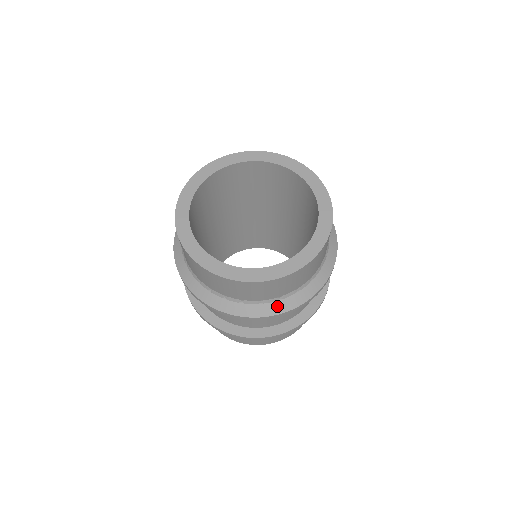
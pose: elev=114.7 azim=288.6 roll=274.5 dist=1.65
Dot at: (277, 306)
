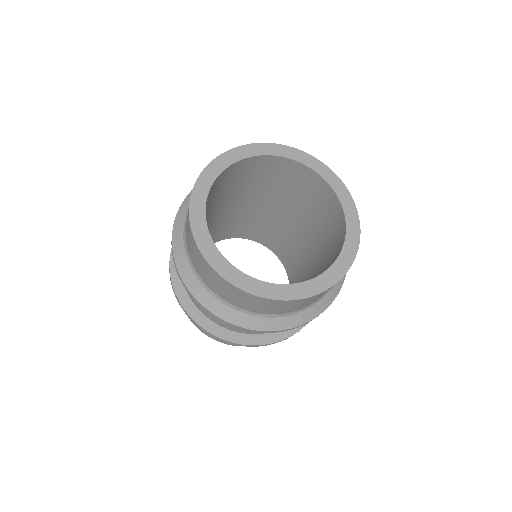
Dot at: (274, 322)
